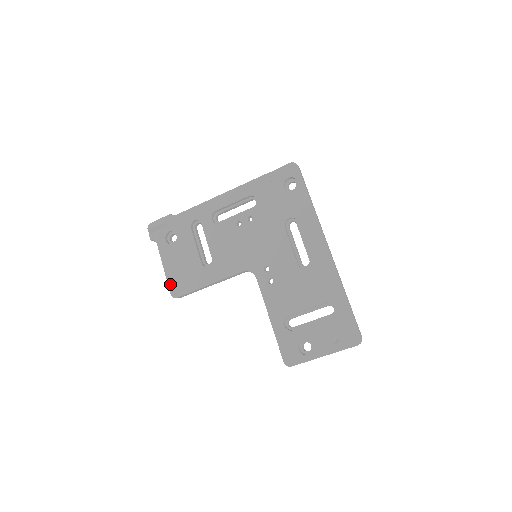
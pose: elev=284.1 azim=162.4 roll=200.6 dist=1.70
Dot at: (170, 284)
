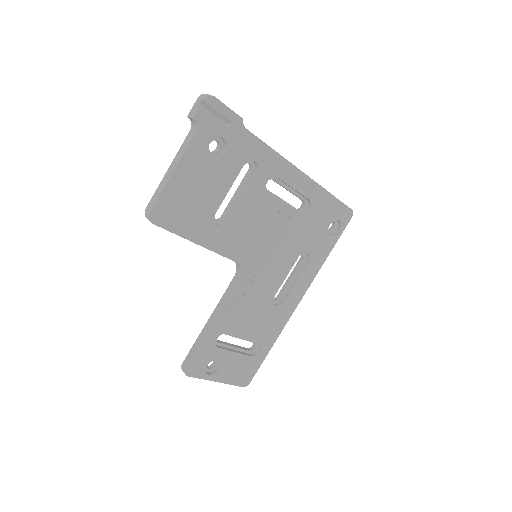
Dot at: (162, 200)
